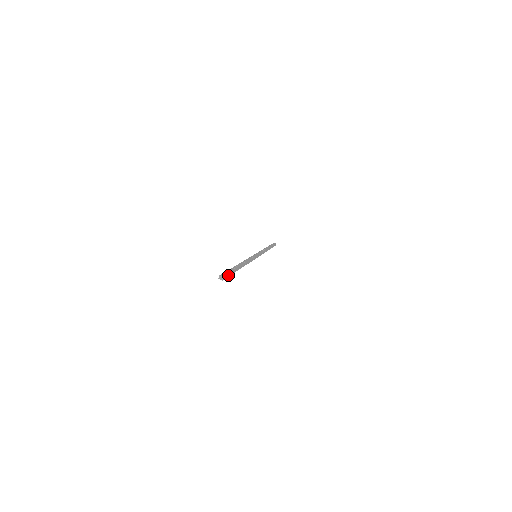
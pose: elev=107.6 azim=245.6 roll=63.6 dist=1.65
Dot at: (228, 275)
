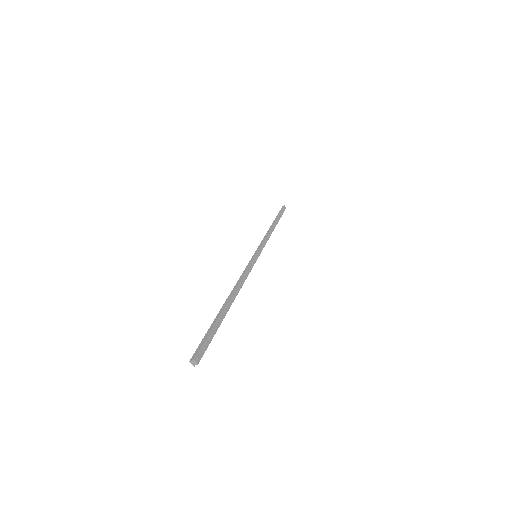
Dot at: (206, 344)
